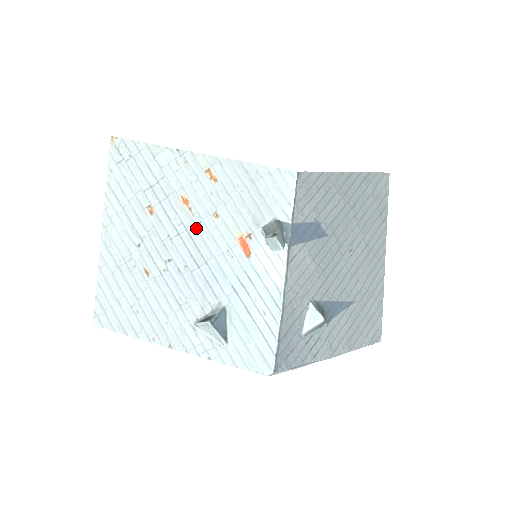
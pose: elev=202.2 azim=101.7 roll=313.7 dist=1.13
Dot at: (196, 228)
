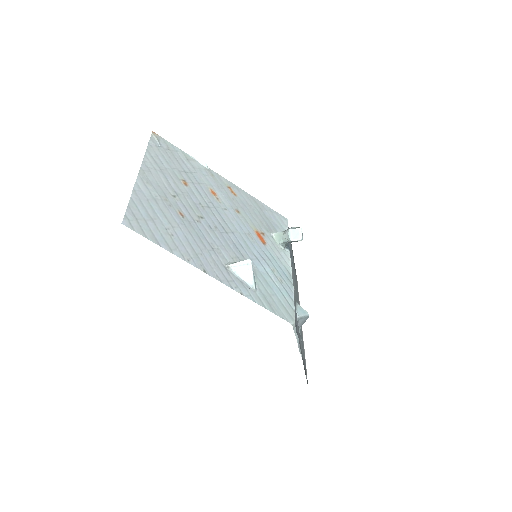
Dot at: (223, 210)
